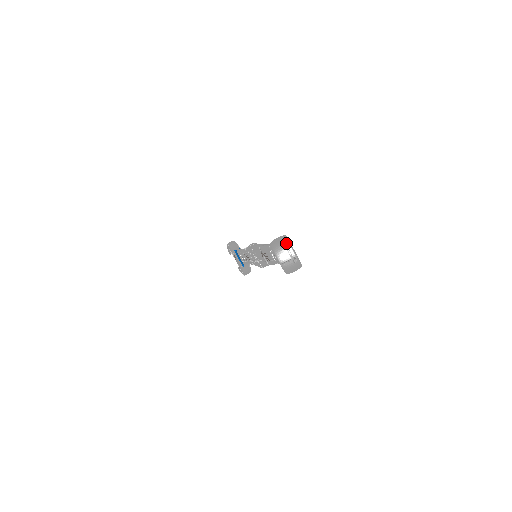
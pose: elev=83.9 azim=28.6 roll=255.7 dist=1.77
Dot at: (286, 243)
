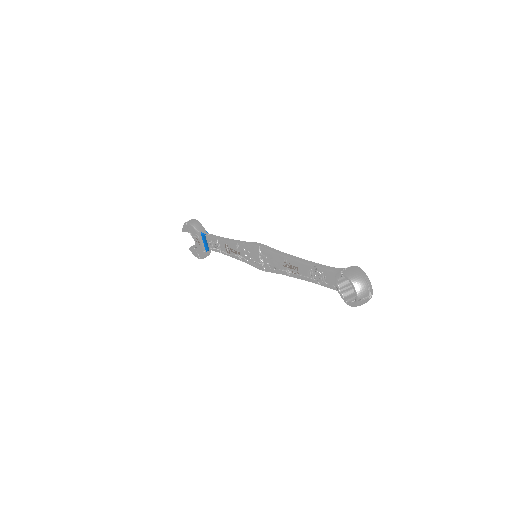
Dot at: (367, 279)
